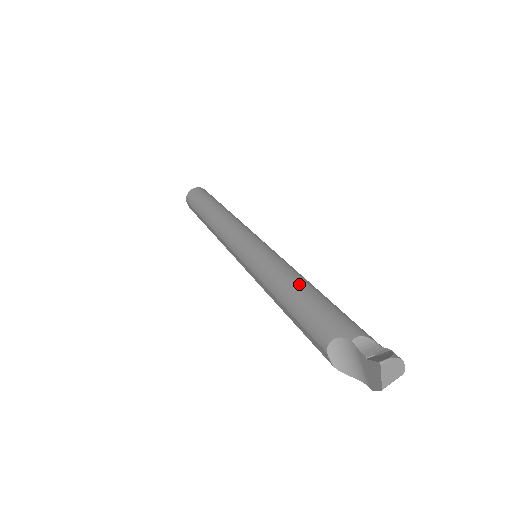
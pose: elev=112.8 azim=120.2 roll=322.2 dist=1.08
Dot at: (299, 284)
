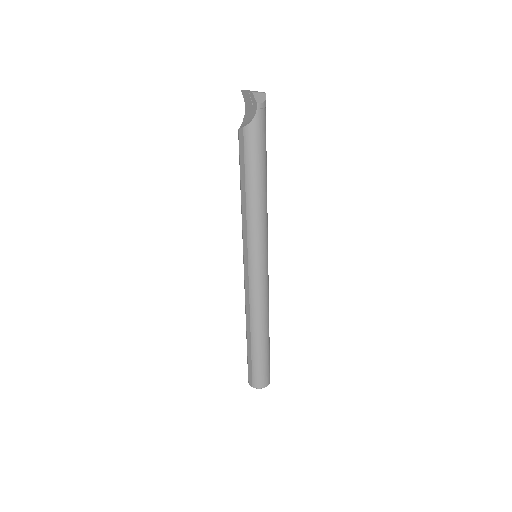
Dot at: occluded
